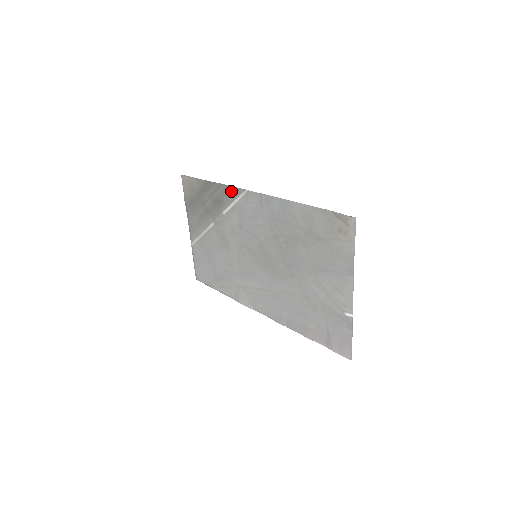
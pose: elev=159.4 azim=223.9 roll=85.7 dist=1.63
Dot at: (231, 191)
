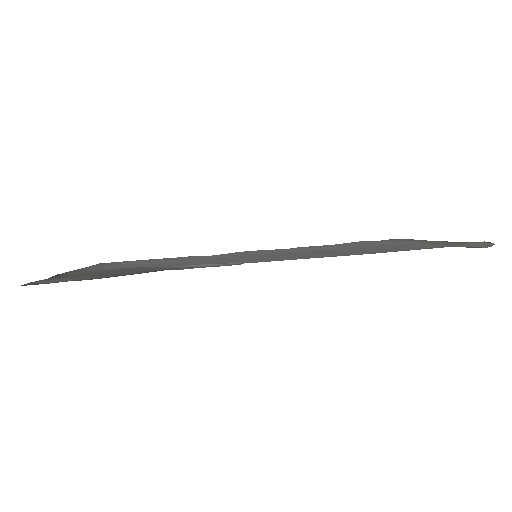
Dot at: occluded
